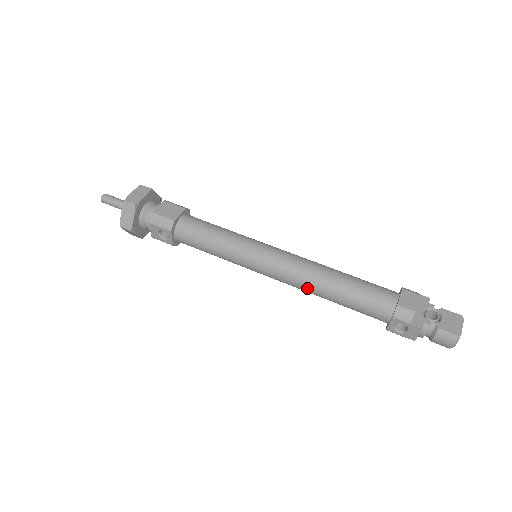
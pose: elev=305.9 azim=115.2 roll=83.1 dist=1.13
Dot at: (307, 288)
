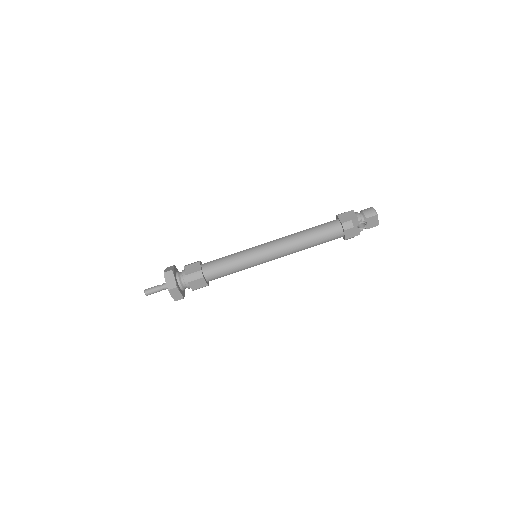
Dot at: occluded
